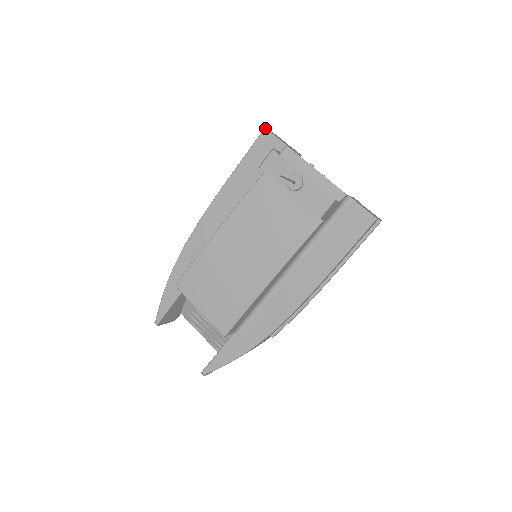
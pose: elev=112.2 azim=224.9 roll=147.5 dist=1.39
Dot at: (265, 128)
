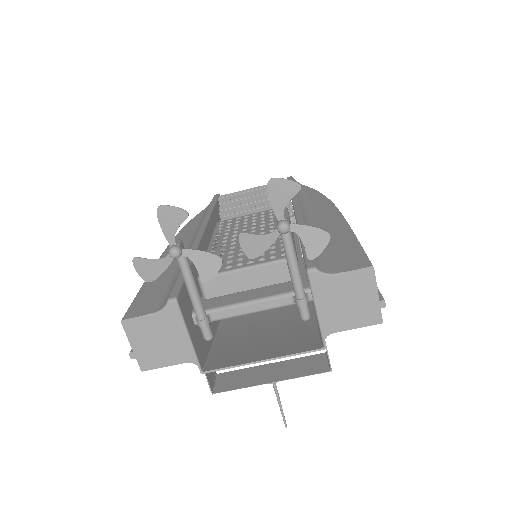
Dot at: occluded
